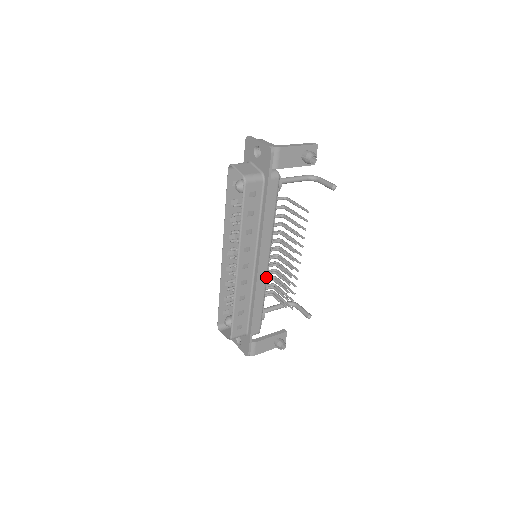
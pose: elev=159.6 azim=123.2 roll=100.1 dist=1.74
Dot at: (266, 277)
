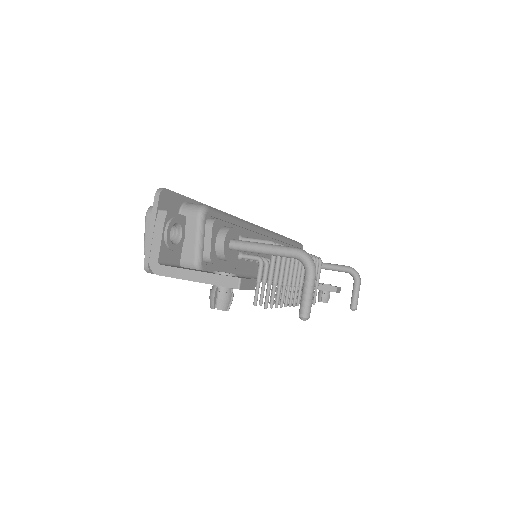
Dot at: occluded
